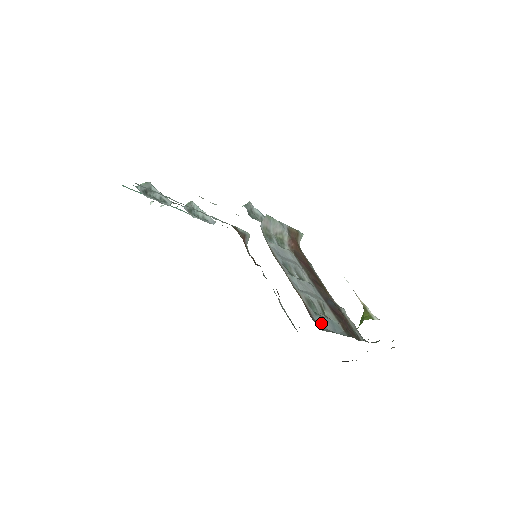
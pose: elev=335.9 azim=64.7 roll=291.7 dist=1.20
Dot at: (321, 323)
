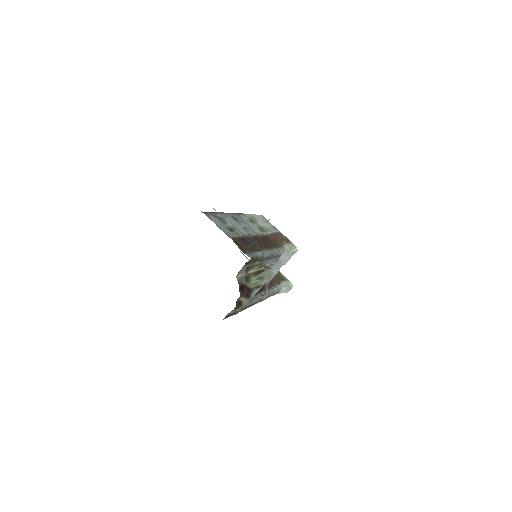
Dot at: (210, 216)
